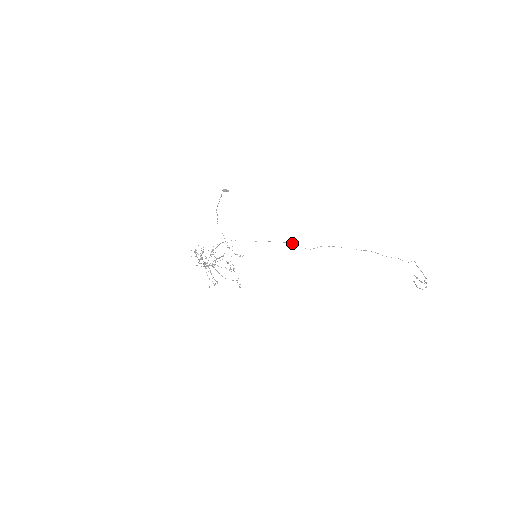
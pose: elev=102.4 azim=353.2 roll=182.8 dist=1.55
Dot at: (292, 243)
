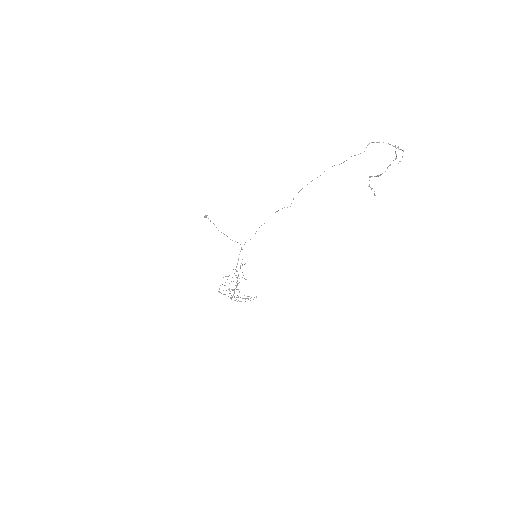
Dot at: occluded
